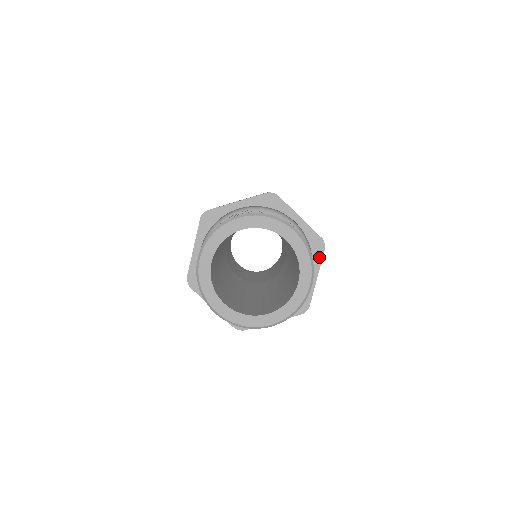
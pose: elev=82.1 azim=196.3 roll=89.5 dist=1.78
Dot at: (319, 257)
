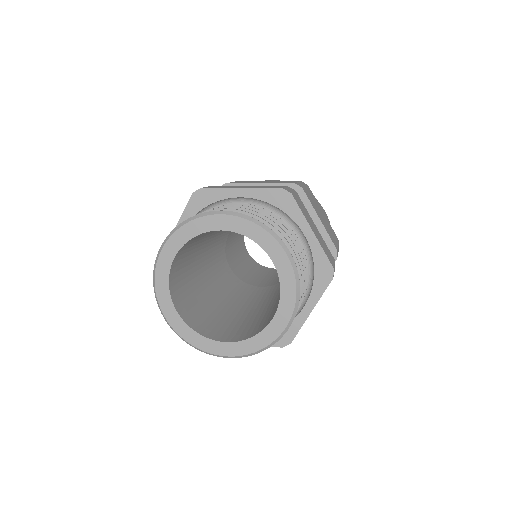
Dot at: (321, 288)
